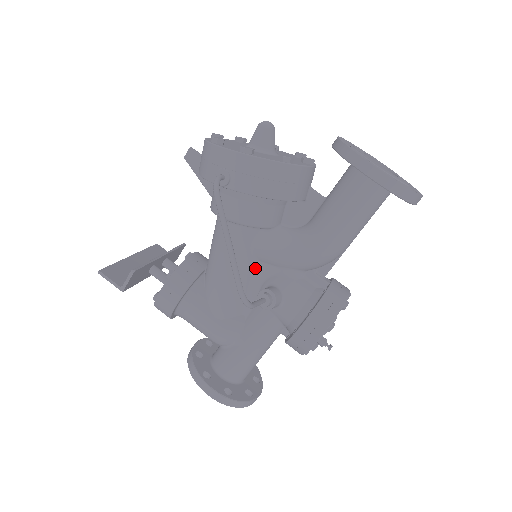
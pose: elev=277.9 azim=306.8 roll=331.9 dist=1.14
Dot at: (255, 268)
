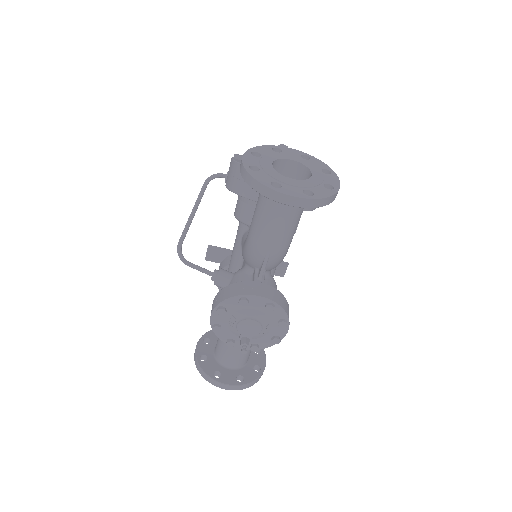
Dot at: (243, 261)
